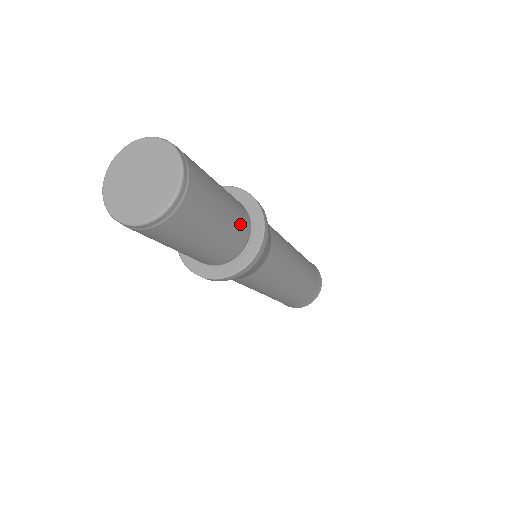
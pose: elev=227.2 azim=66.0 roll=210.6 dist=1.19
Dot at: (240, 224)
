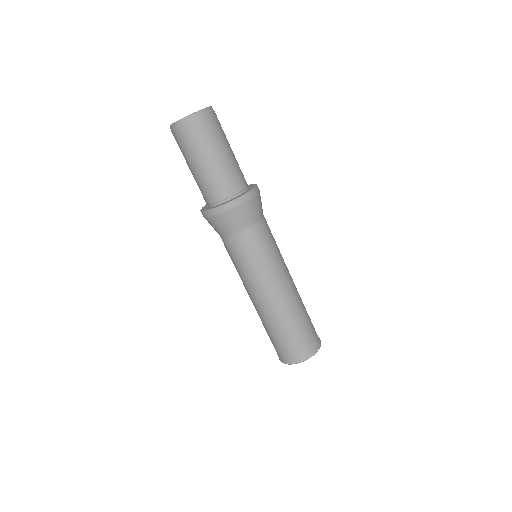
Dot at: (239, 173)
